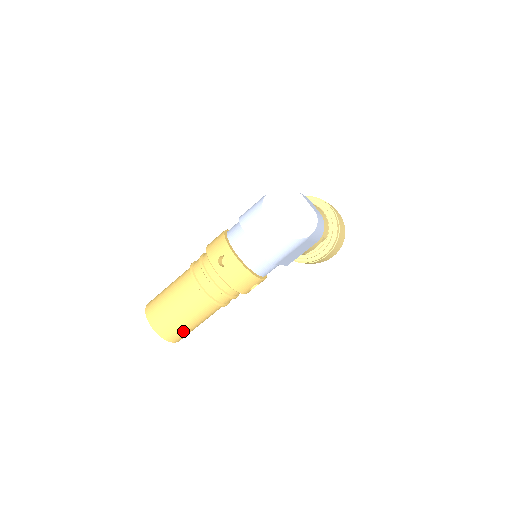
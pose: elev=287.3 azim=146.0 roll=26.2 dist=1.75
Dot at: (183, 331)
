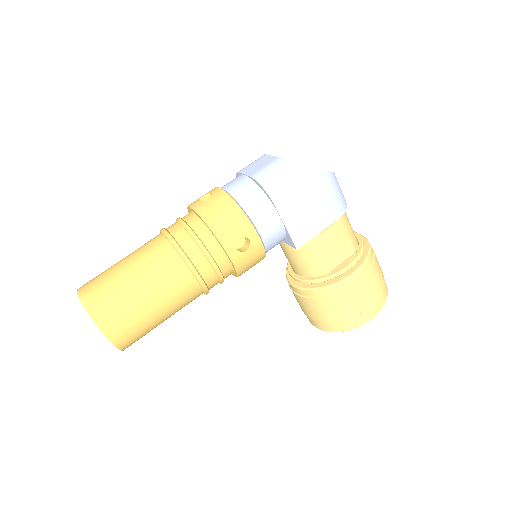
Dot at: (122, 305)
